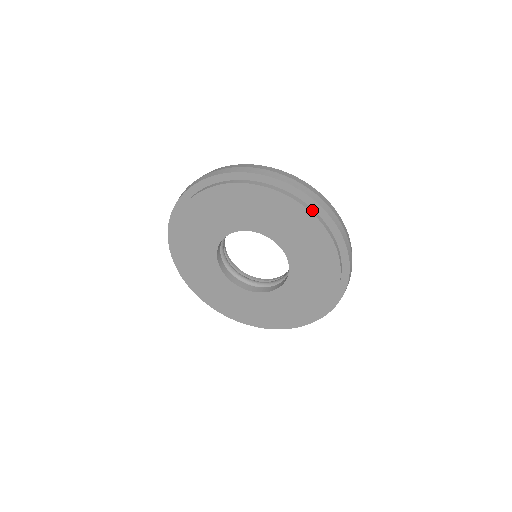
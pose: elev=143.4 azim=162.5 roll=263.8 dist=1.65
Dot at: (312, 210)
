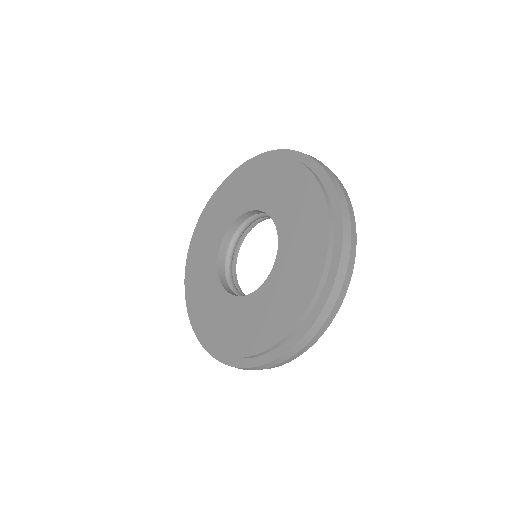
Dot at: (331, 214)
